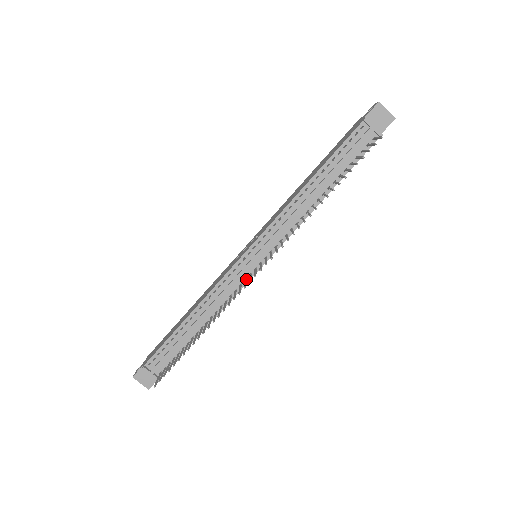
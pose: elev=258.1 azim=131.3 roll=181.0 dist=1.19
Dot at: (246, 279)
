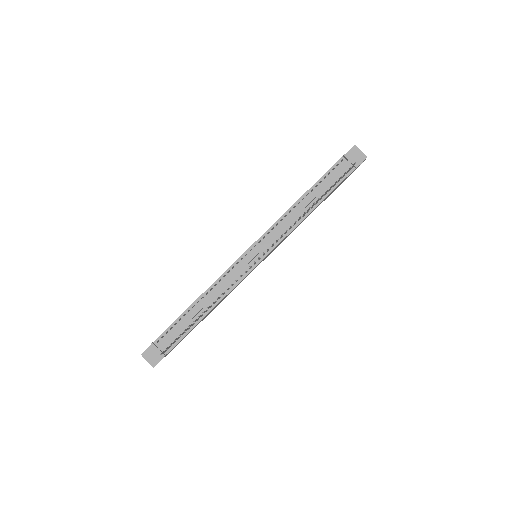
Dot at: (247, 271)
